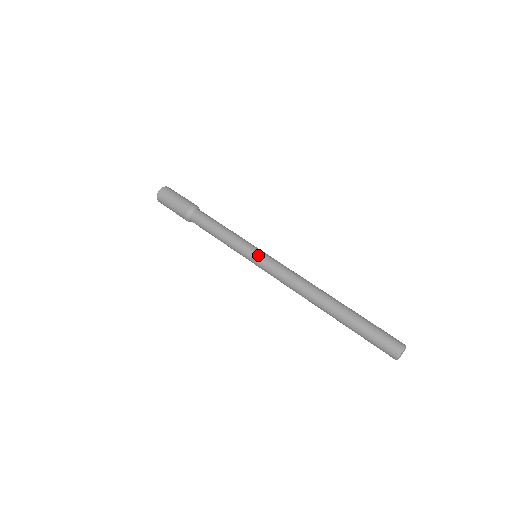
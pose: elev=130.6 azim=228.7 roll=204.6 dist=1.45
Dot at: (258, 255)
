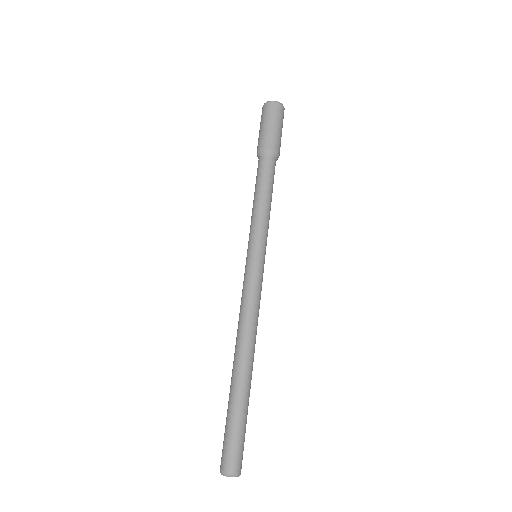
Dot at: (246, 260)
